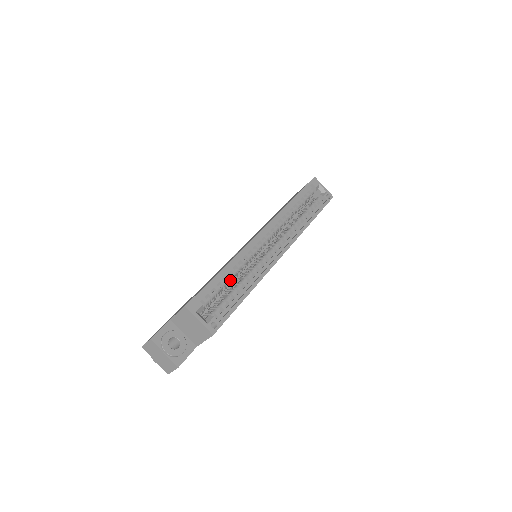
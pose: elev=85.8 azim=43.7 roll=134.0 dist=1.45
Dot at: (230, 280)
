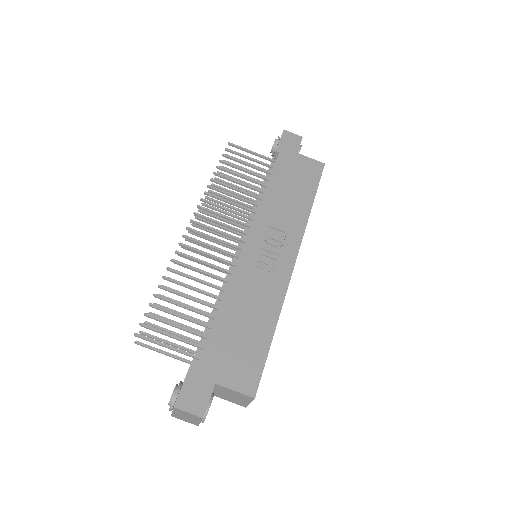
Dot at: occluded
